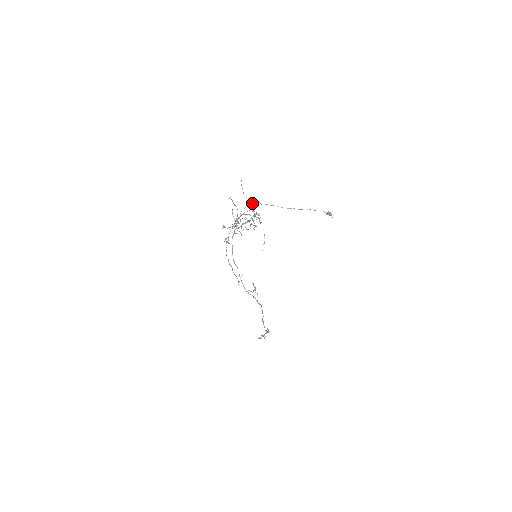
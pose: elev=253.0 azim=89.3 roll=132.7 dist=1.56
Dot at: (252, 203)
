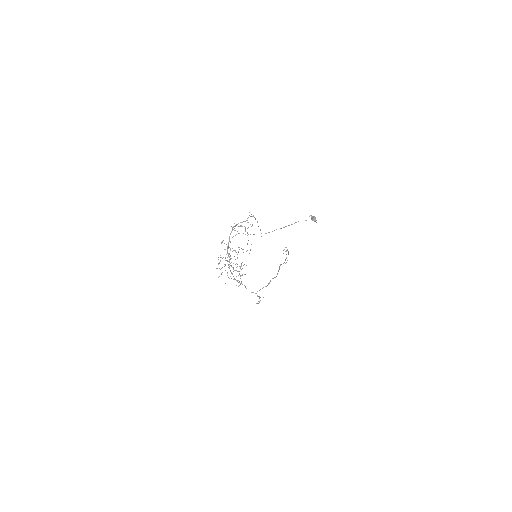
Dot at: (238, 233)
